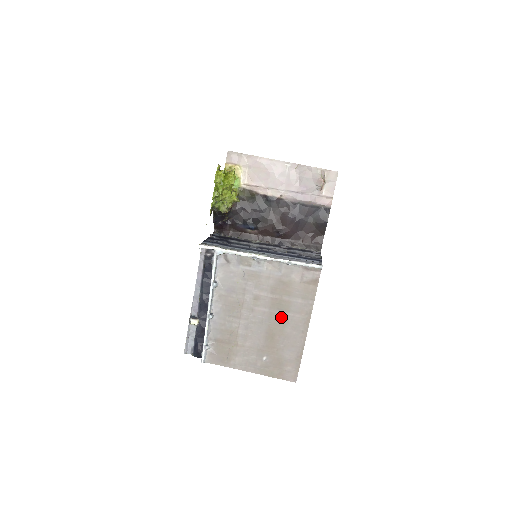
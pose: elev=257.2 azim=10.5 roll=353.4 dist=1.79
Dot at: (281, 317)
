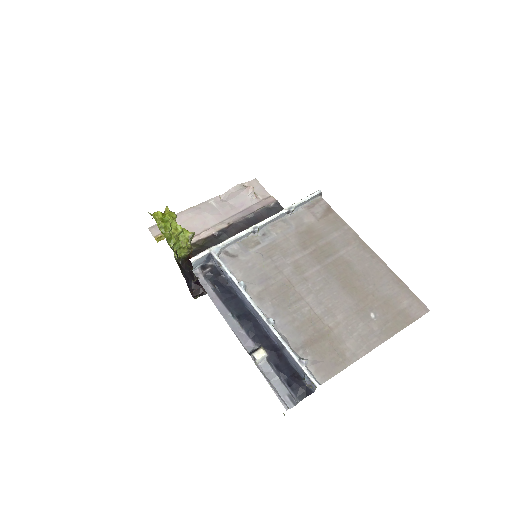
Dot at: (338, 262)
